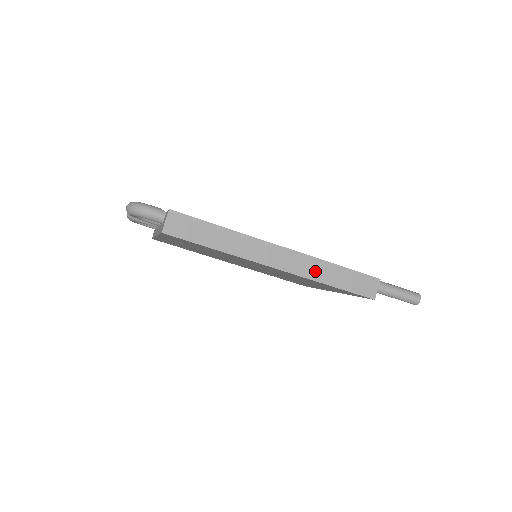
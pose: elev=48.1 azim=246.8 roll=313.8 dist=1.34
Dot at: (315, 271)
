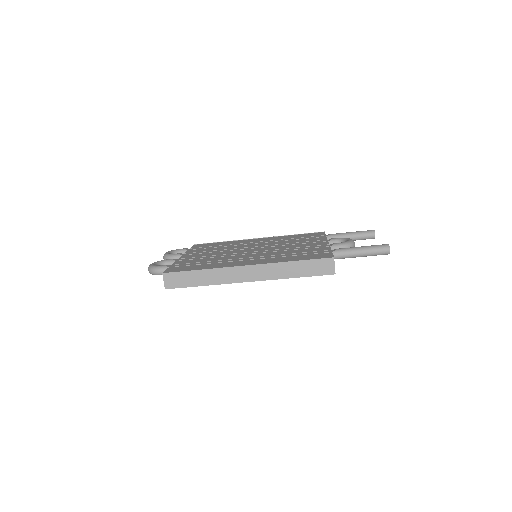
Dot at: (278, 272)
